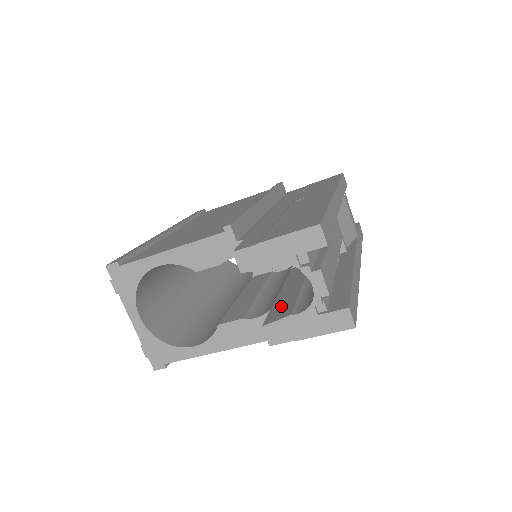
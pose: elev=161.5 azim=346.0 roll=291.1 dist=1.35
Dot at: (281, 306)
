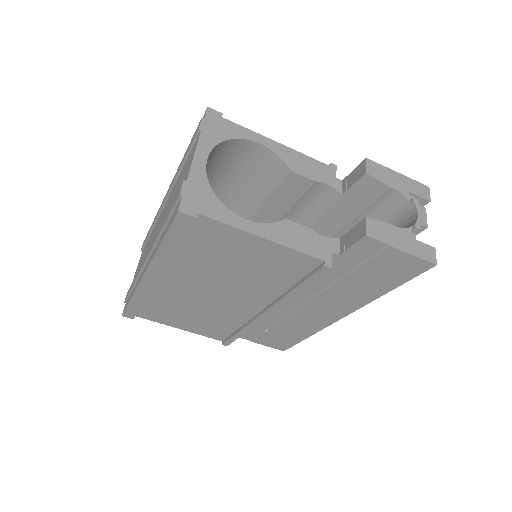
Dot at: occluded
